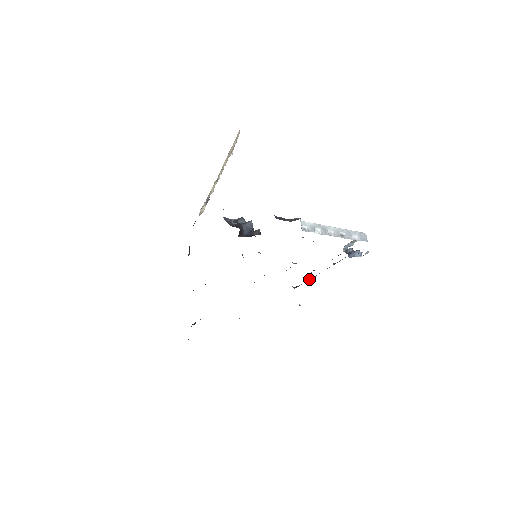
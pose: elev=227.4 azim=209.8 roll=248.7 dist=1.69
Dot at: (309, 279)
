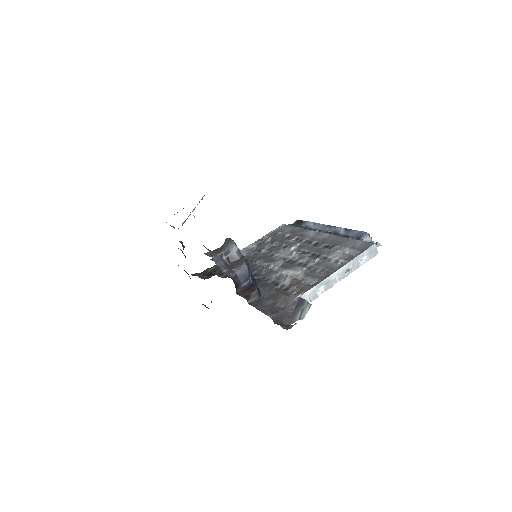
Dot at: (315, 225)
